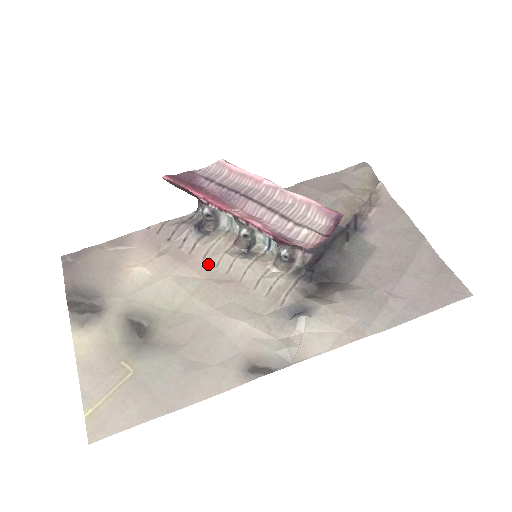
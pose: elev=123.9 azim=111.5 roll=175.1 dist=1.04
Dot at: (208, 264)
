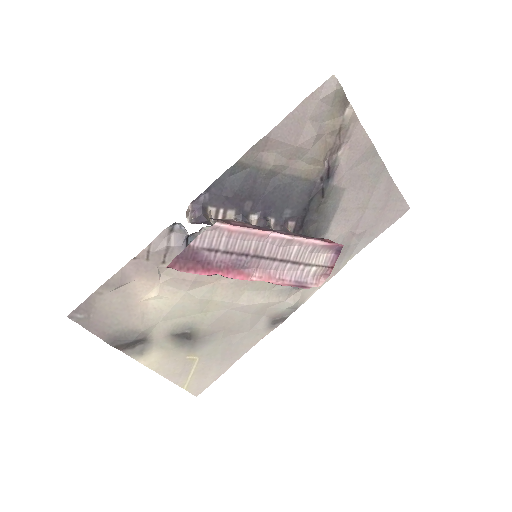
Dot at: occluded
